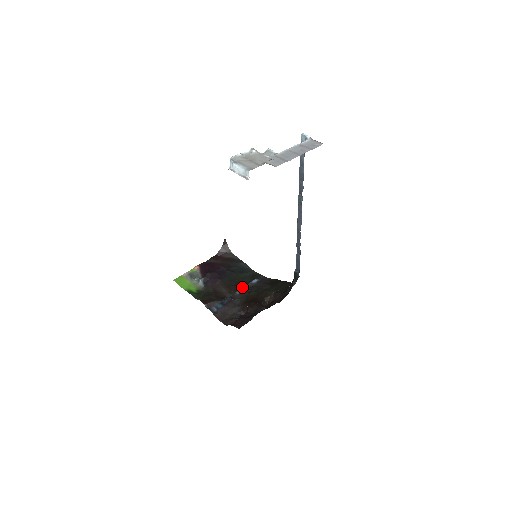
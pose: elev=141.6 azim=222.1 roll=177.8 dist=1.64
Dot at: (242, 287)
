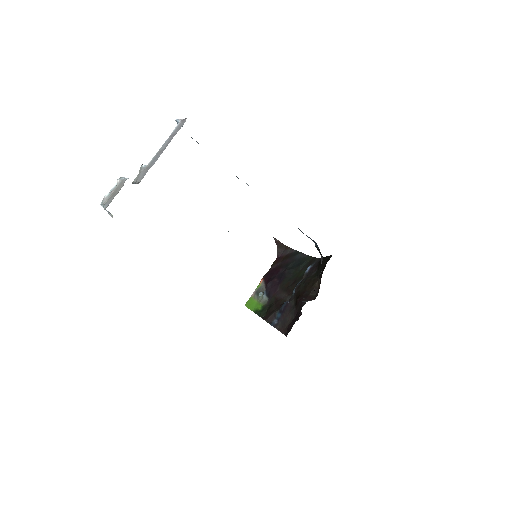
Dot at: (298, 283)
